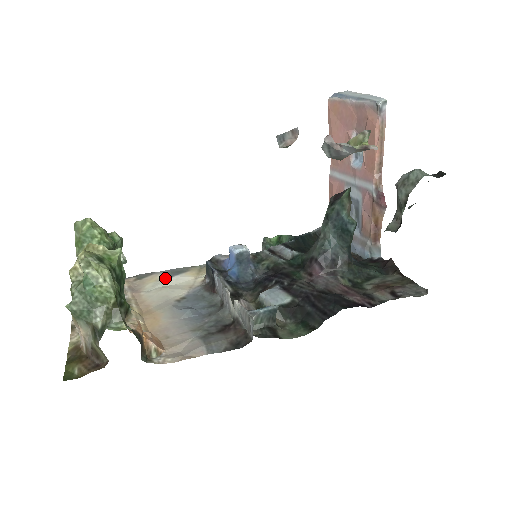
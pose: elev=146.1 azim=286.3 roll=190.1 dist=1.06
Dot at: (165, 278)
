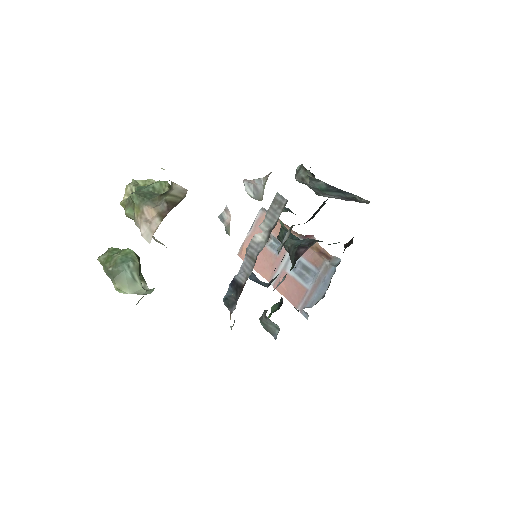
Dot at: occluded
